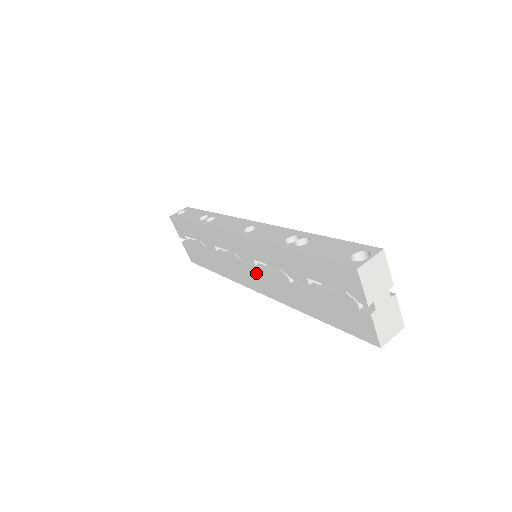
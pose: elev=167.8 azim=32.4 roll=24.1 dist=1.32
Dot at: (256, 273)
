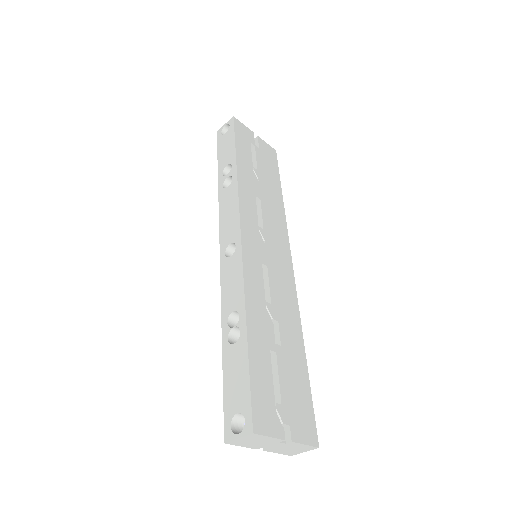
Dot at: occluded
